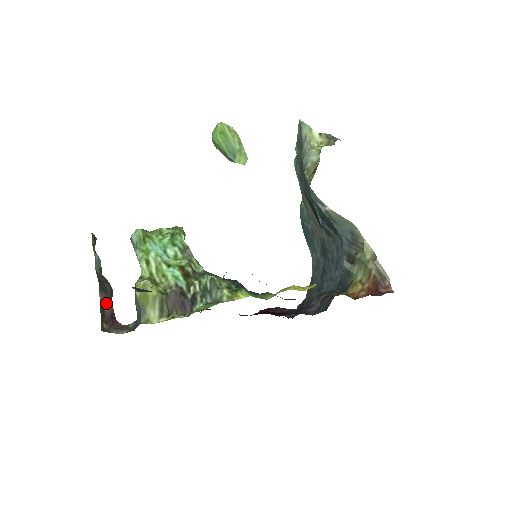
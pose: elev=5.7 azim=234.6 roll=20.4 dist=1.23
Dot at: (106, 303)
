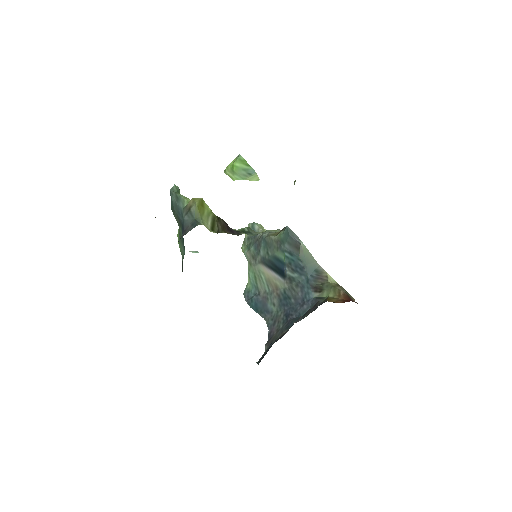
Dot at: occluded
